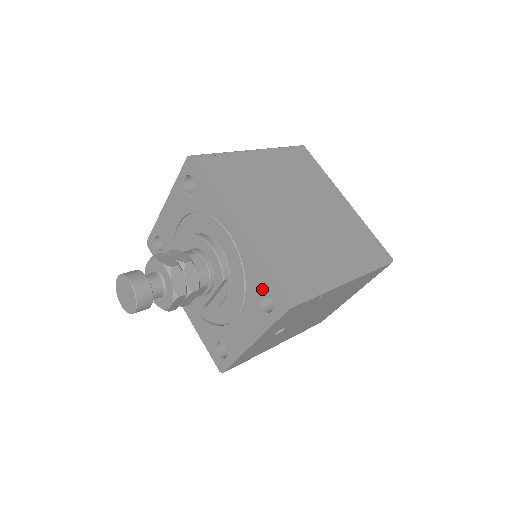
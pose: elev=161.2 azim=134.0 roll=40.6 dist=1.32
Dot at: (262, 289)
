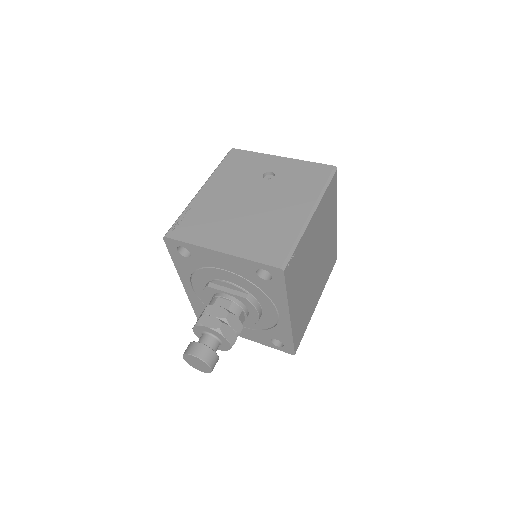
Dot at: (280, 340)
